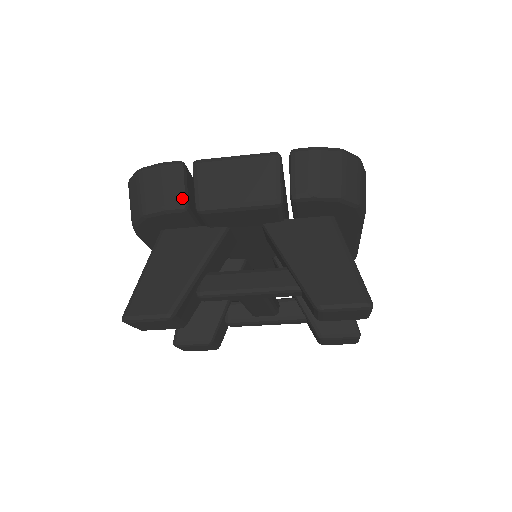
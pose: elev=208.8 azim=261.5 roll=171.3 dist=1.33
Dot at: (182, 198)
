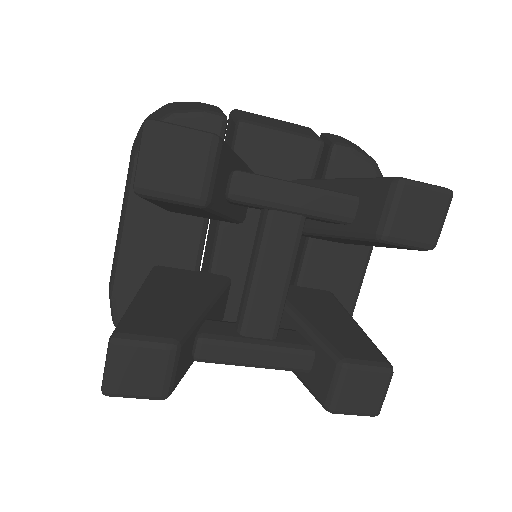
Dot at: (223, 113)
